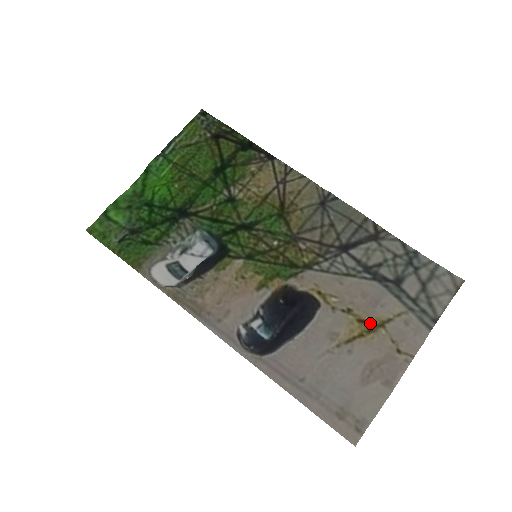
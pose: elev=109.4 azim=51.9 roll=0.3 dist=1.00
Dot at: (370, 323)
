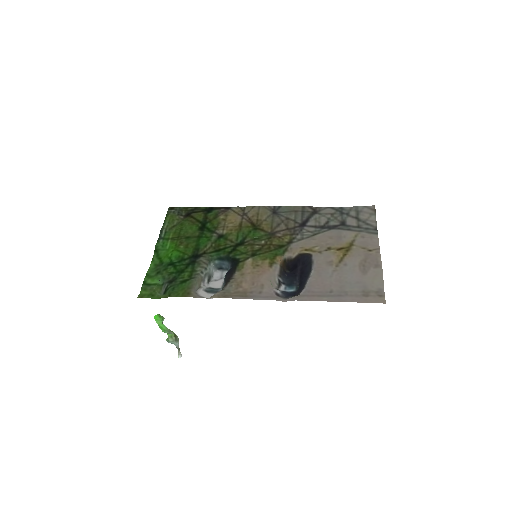
Dot at: (345, 247)
